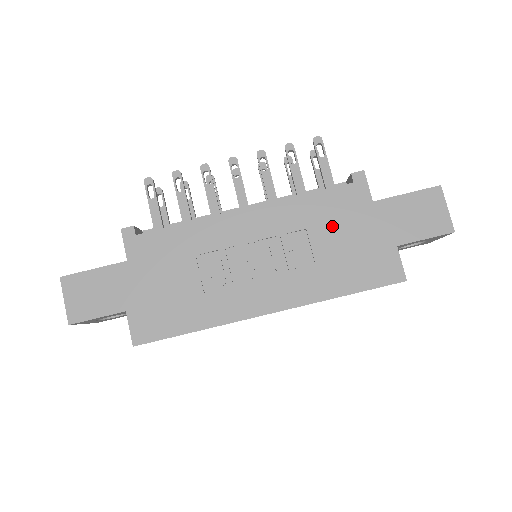
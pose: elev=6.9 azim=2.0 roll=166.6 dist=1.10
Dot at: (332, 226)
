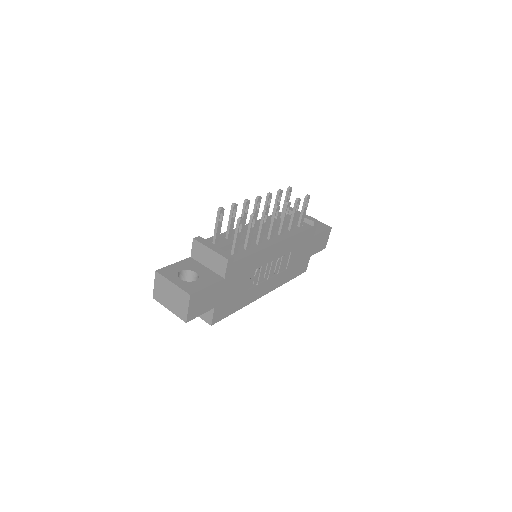
Dot at: (299, 249)
